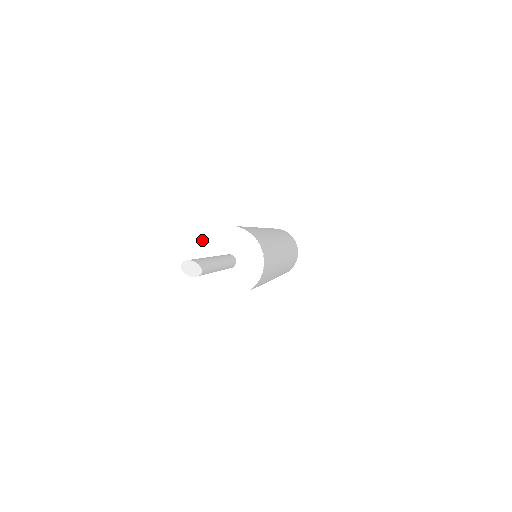
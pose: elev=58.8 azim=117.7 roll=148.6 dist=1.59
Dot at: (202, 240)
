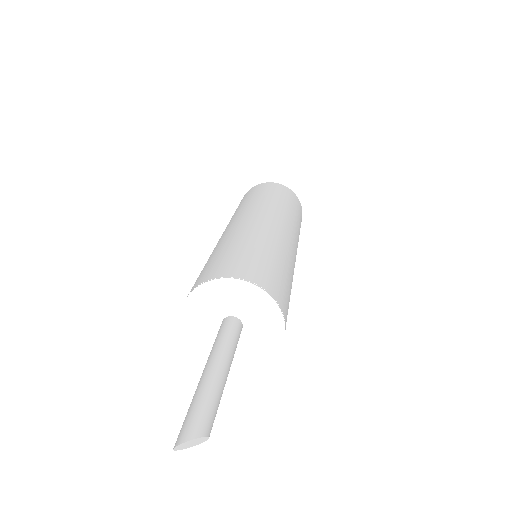
Dot at: occluded
